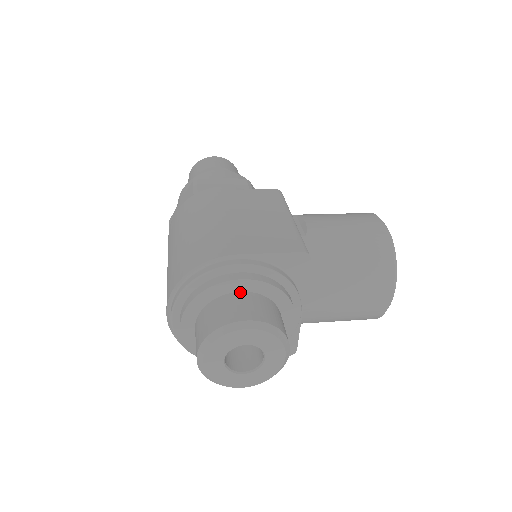
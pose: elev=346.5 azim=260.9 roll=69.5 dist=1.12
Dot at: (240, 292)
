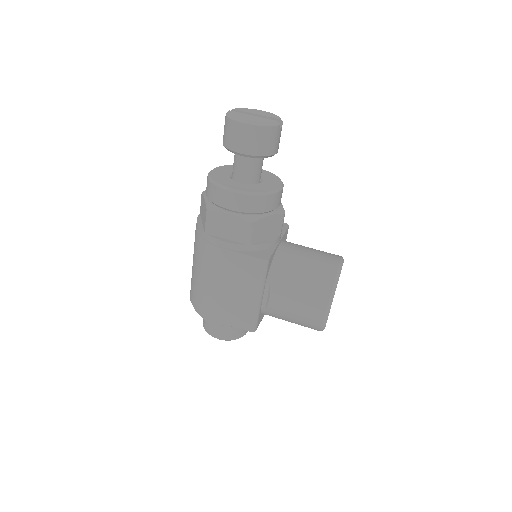
Dot at: occluded
